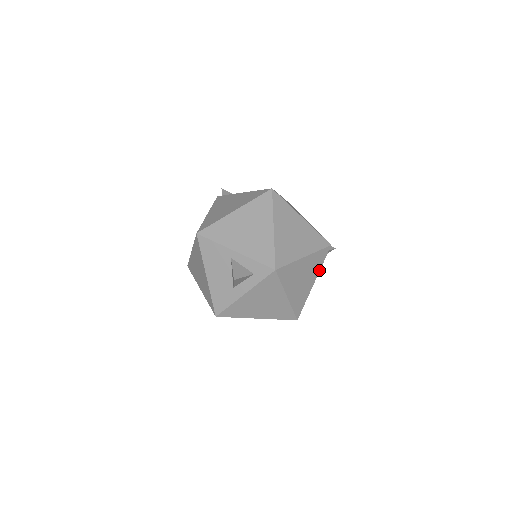
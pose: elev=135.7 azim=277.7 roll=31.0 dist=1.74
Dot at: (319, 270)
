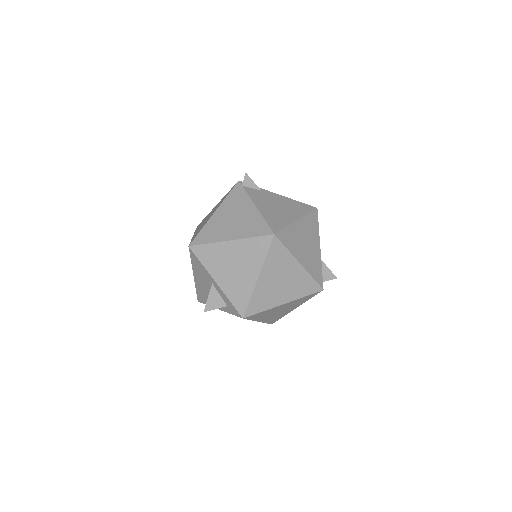
Dot at: (304, 302)
